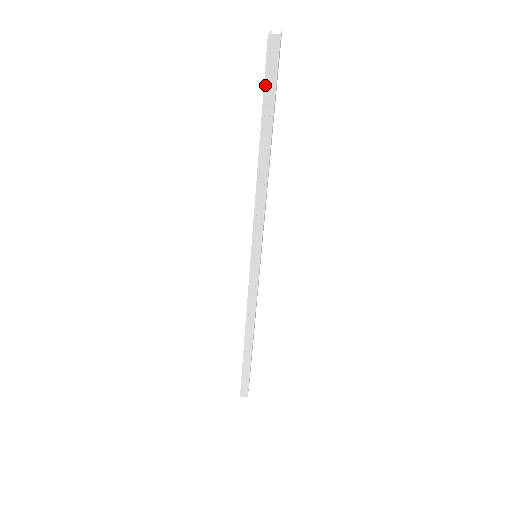
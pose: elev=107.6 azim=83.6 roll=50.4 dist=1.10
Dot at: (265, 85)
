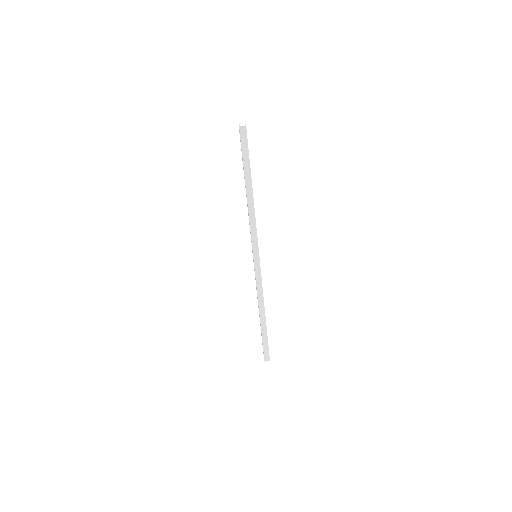
Dot at: (243, 153)
